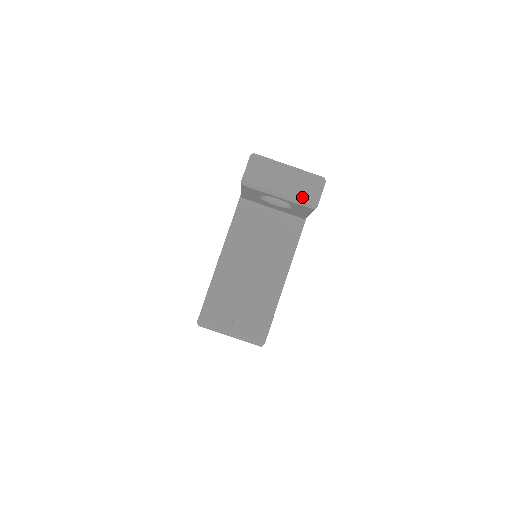
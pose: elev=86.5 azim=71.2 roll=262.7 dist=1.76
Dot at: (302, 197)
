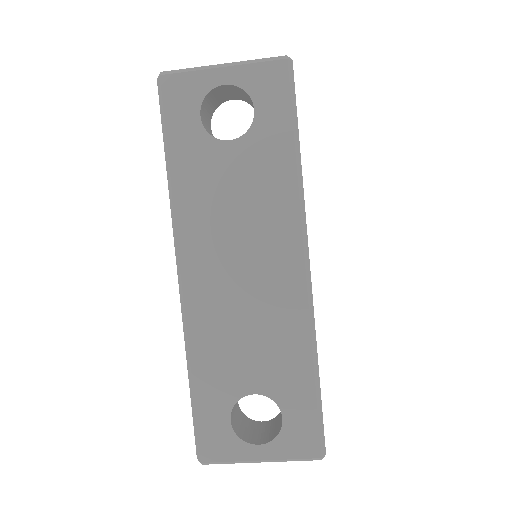
Dot at: occluded
